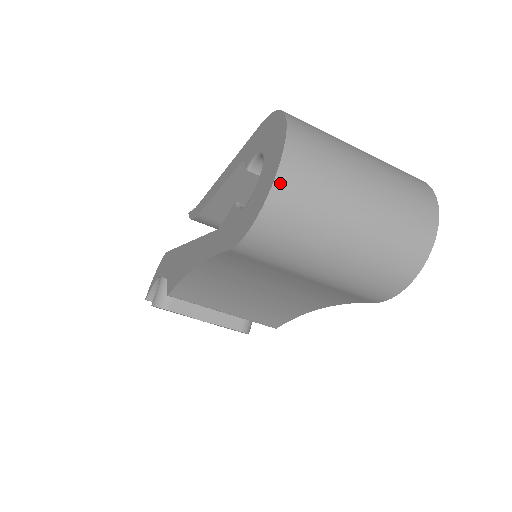
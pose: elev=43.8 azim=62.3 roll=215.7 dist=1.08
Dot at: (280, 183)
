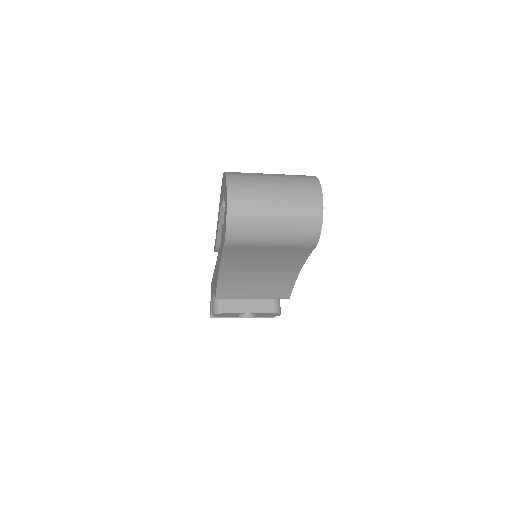
Dot at: (230, 203)
